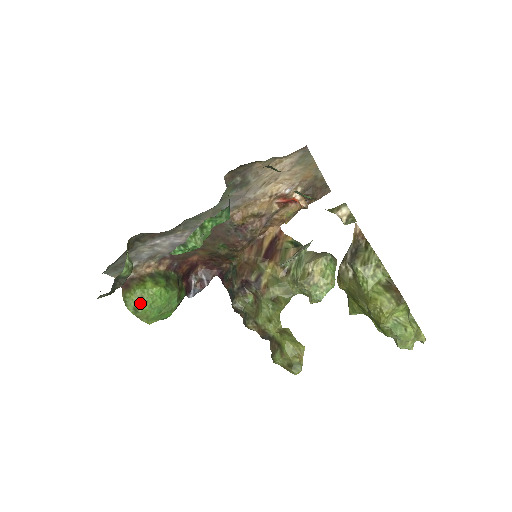
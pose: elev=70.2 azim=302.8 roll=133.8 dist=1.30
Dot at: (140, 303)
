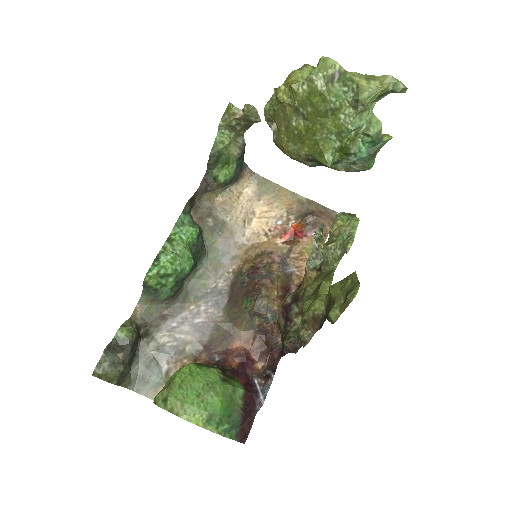
Dot at: (167, 389)
